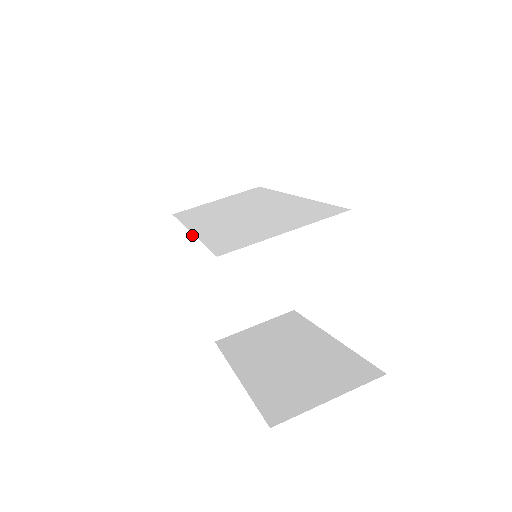
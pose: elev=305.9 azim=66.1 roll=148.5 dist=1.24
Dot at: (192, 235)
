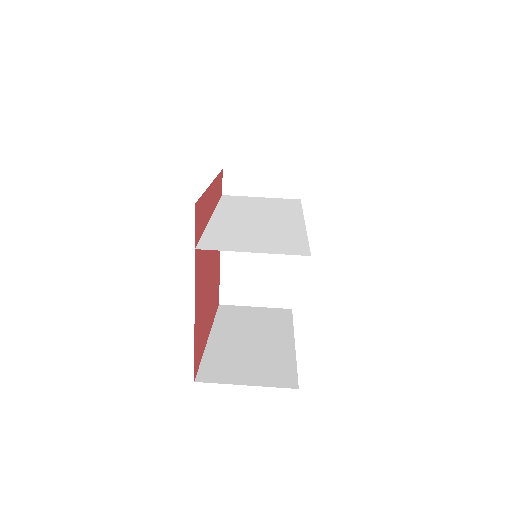
Dot at: occluded
